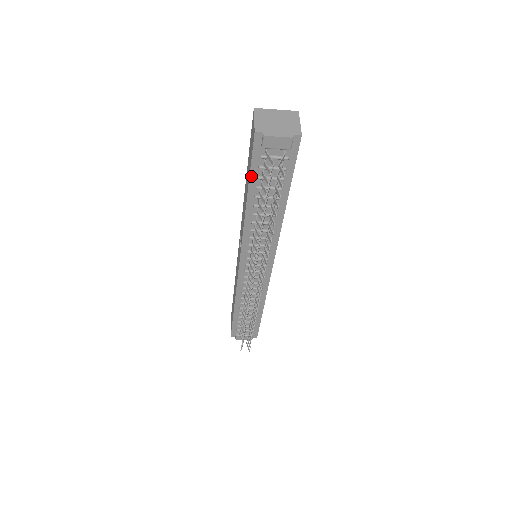
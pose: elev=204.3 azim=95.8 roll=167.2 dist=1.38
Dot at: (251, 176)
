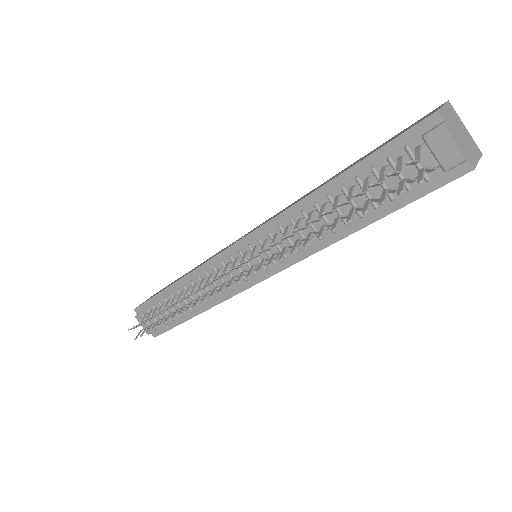
Dot at: (368, 159)
